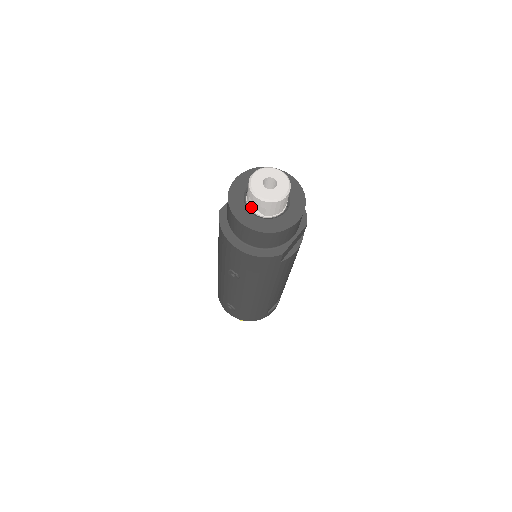
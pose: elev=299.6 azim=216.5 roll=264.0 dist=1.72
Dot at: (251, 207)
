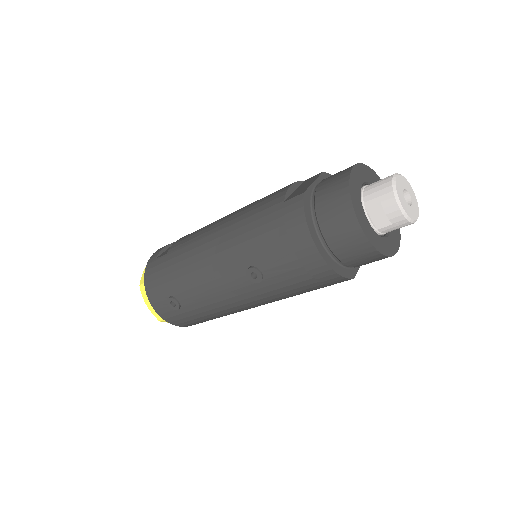
Dot at: (367, 212)
